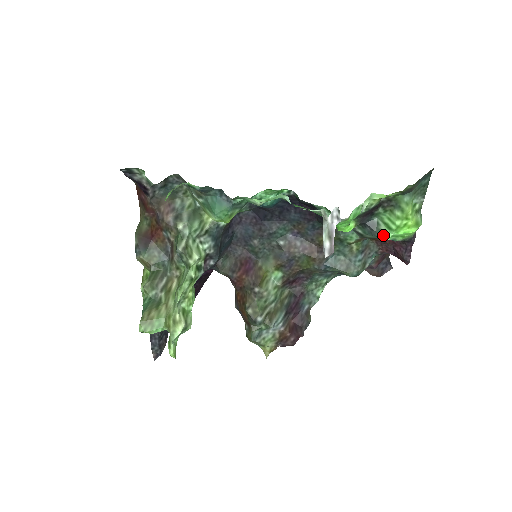
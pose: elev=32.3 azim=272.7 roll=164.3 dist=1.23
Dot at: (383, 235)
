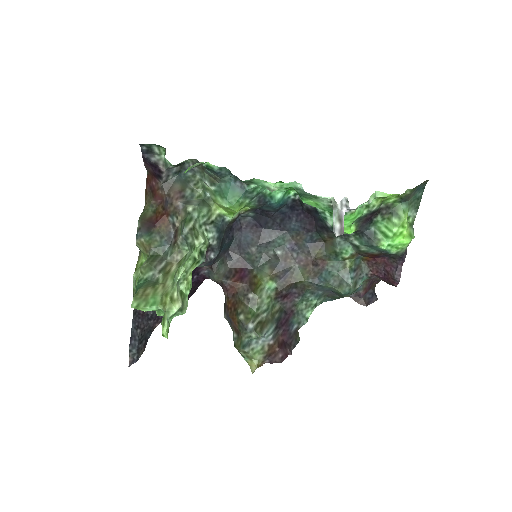
Dot at: (380, 243)
